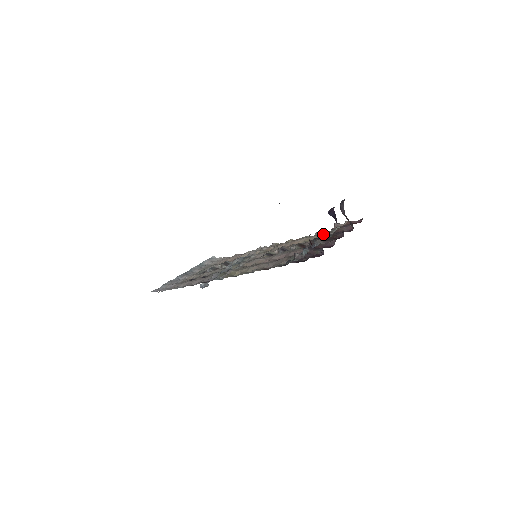
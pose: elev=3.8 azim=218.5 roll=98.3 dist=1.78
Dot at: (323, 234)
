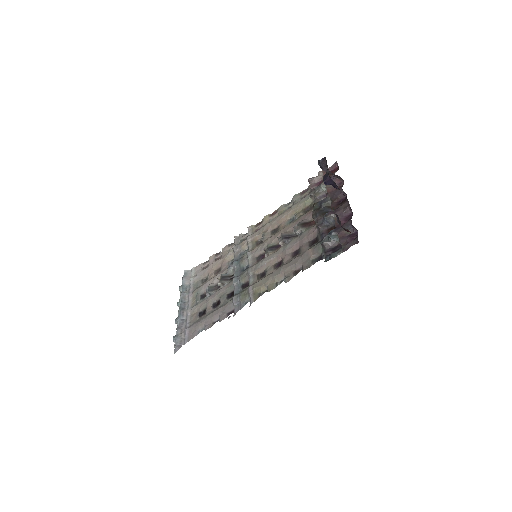
Dot at: (309, 198)
